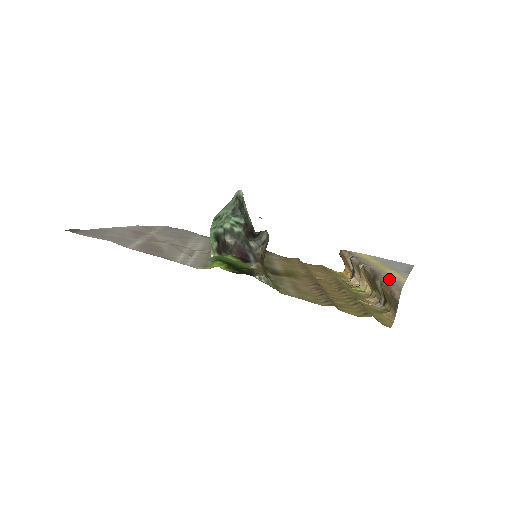
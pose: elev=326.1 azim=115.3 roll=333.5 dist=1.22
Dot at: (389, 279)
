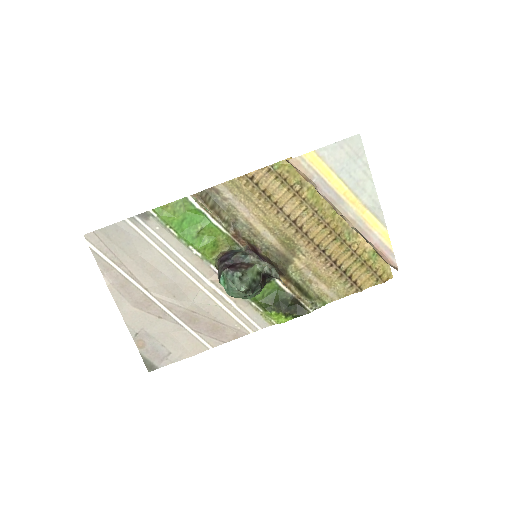
Dot at: (382, 252)
